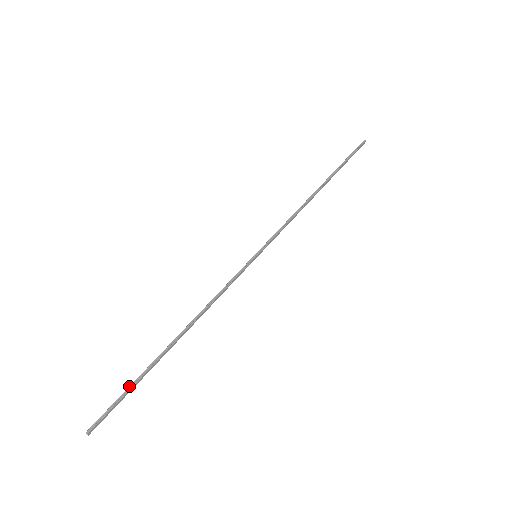
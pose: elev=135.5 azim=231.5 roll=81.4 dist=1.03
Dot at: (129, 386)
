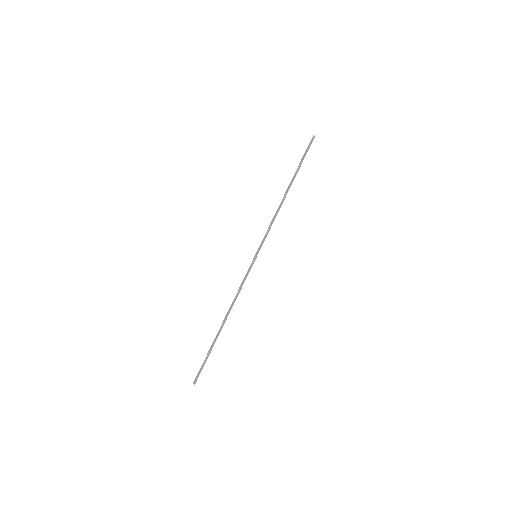
Dot at: occluded
